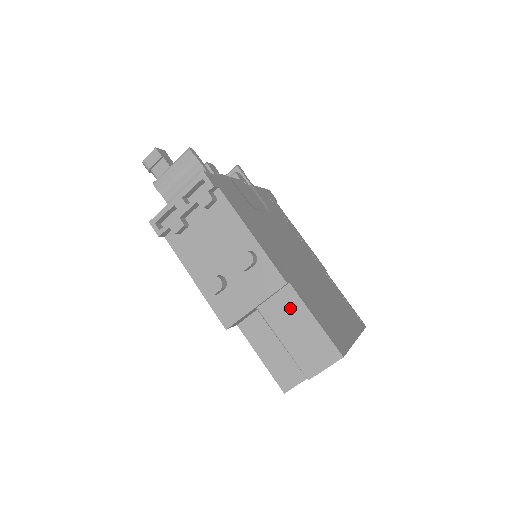
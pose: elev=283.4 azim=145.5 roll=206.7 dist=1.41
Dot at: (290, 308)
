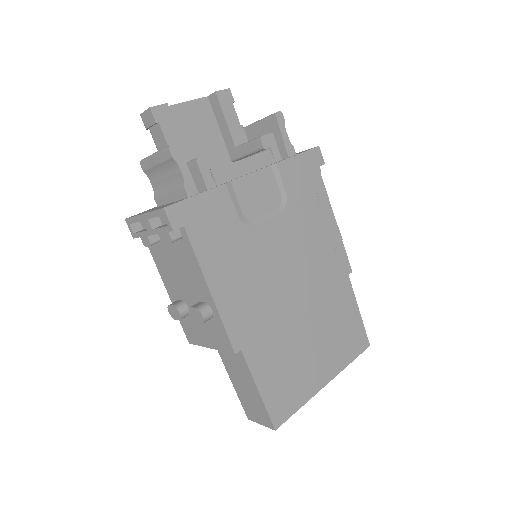
Dot at: (240, 367)
